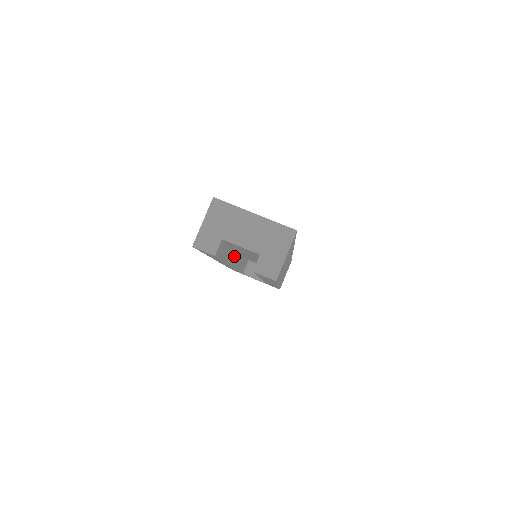
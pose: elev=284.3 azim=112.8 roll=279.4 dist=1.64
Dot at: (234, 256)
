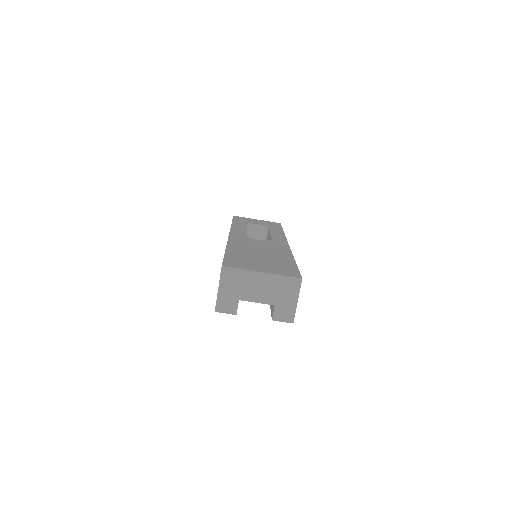
Dot at: occluded
